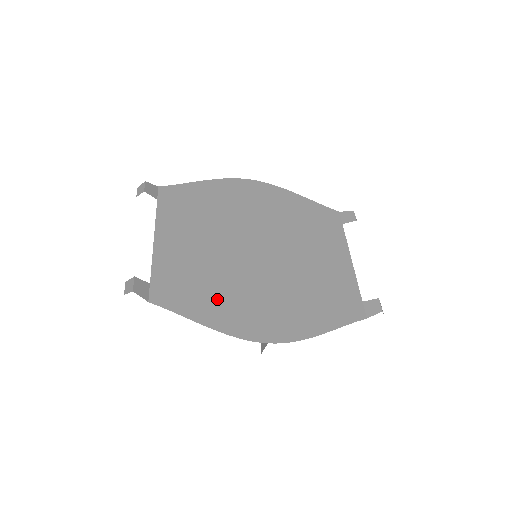
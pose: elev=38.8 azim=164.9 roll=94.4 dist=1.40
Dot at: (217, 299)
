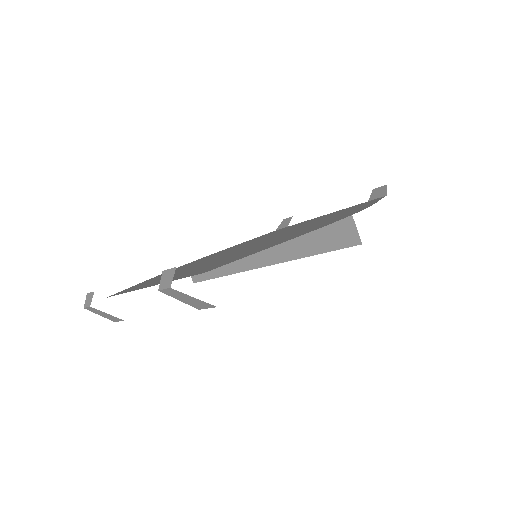
Dot at: (266, 245)
